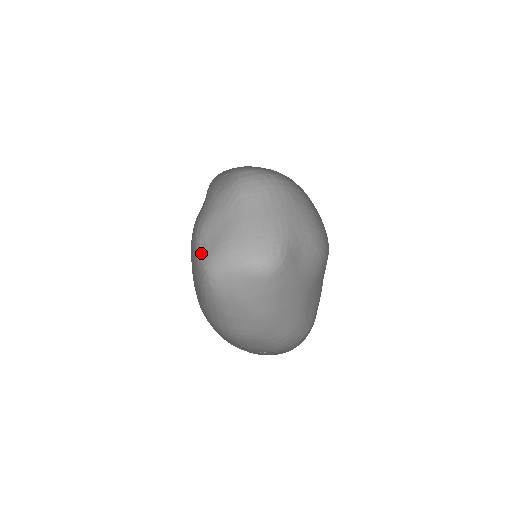
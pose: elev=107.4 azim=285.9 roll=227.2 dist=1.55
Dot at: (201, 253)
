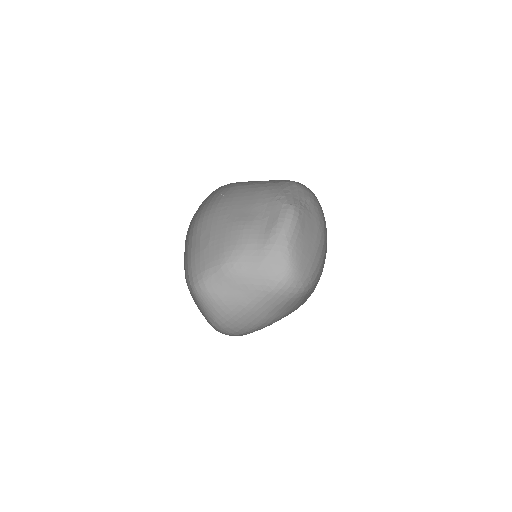
Dot at: (210, 277)
